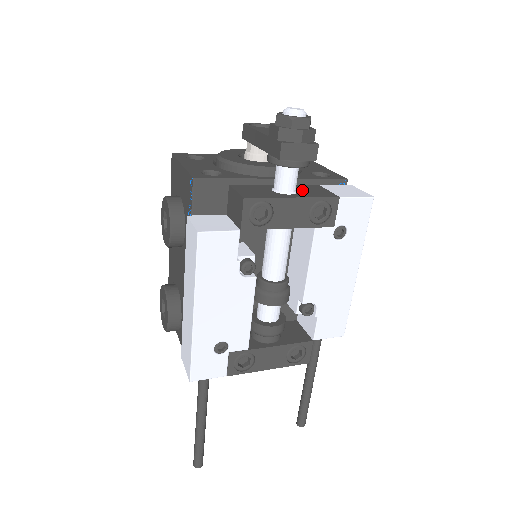
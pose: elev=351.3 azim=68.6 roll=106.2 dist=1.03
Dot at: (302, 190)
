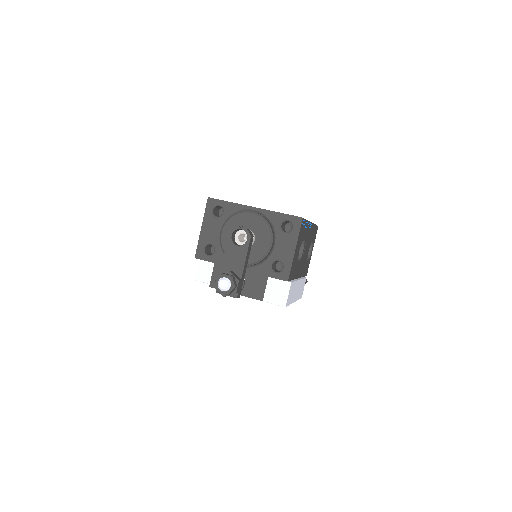
Dot at: (249, 284)
